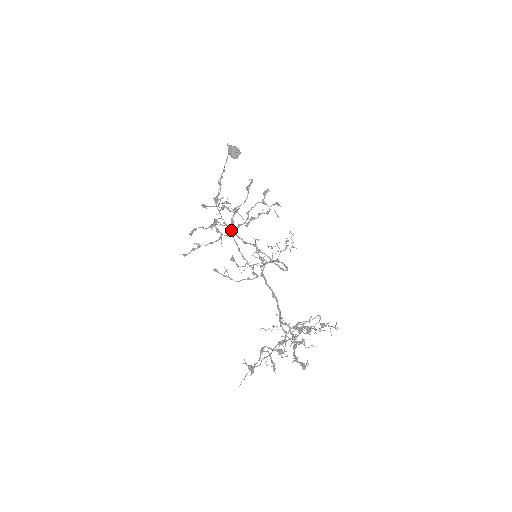
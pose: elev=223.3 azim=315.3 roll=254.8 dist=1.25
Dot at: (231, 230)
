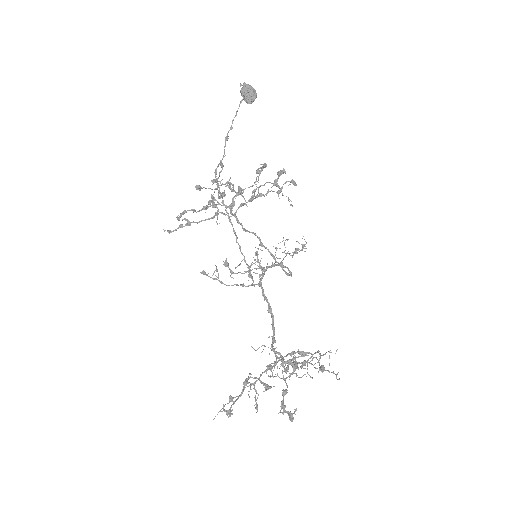
Dot at: (230, 212)
